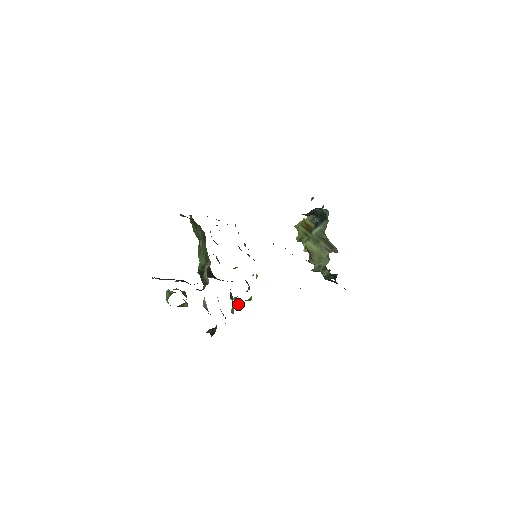
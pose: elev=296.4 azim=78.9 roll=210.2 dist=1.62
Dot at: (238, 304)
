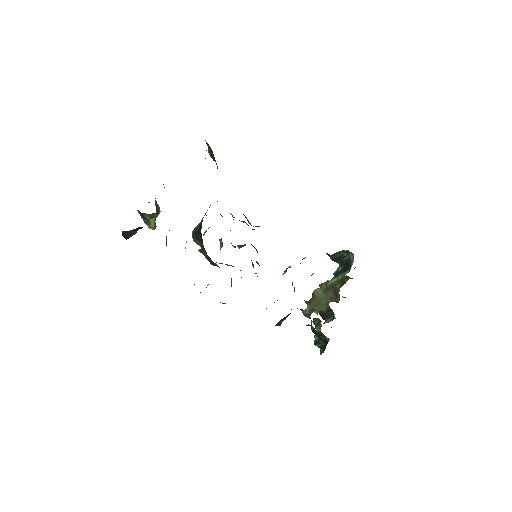
Dot at: occluded
